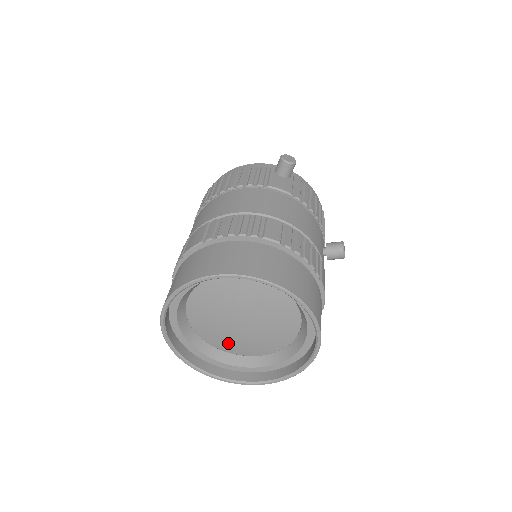
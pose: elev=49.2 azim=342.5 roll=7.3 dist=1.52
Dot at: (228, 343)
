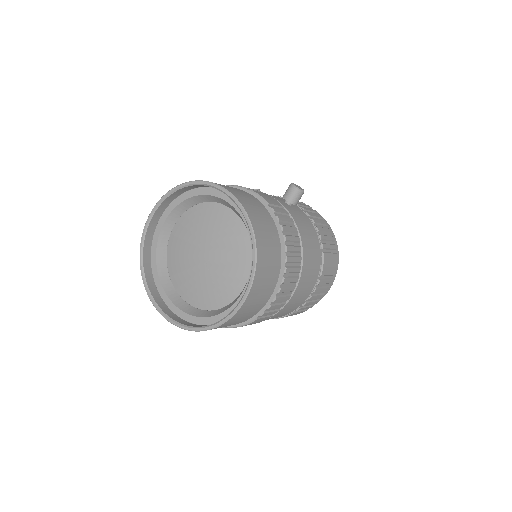
Dot at: (215, 293)
